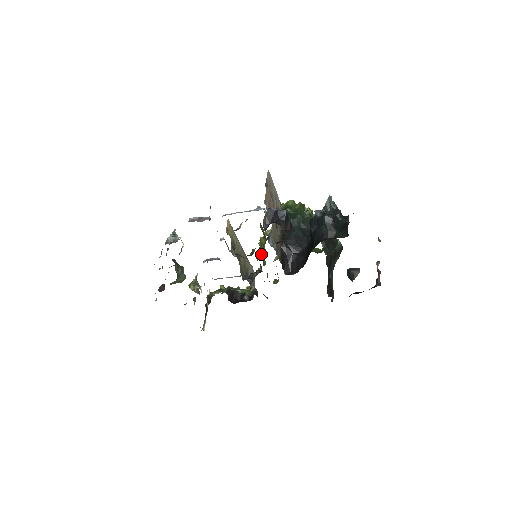
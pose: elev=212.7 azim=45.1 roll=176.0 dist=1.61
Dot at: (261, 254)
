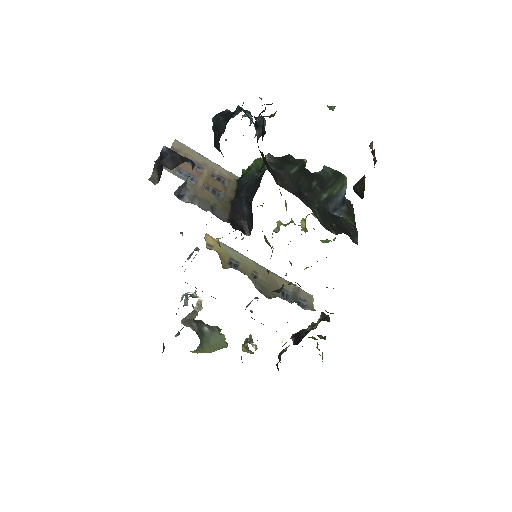
Dot at: occluded
